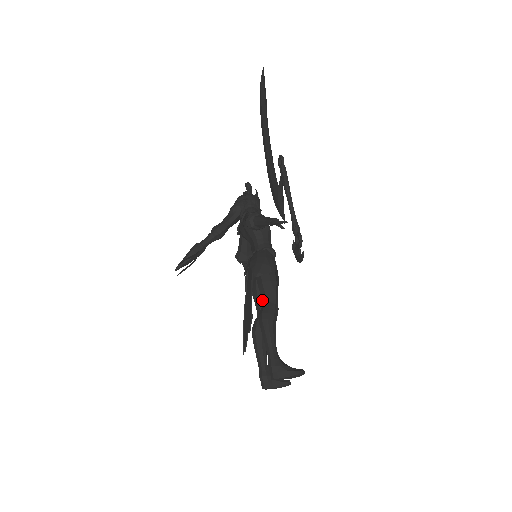
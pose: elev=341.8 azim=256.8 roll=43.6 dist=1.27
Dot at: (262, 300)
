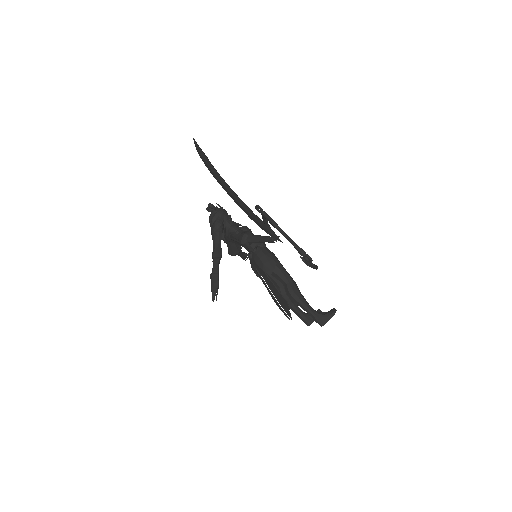
Dot at: occluded
